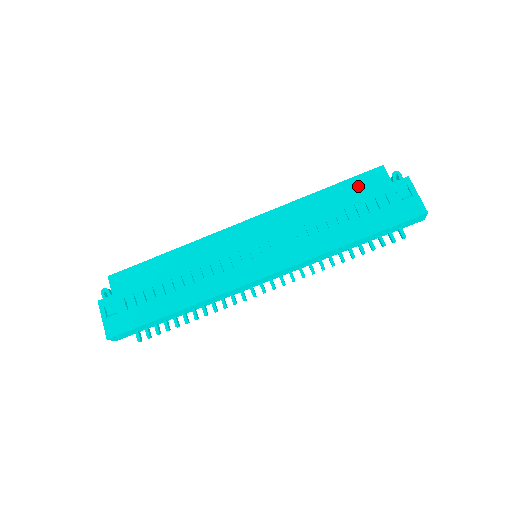
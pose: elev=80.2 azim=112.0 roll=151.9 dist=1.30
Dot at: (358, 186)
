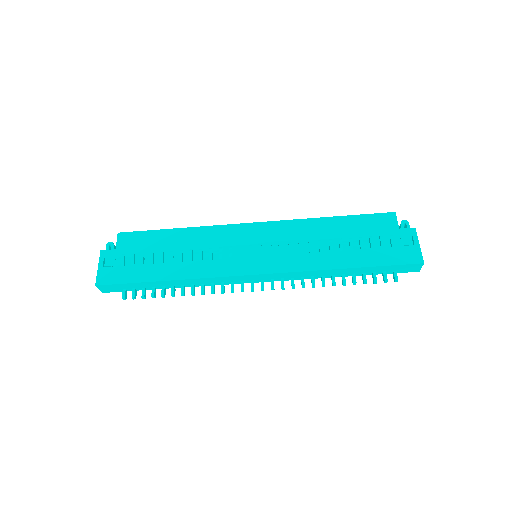
Dot at: (367, 223)
